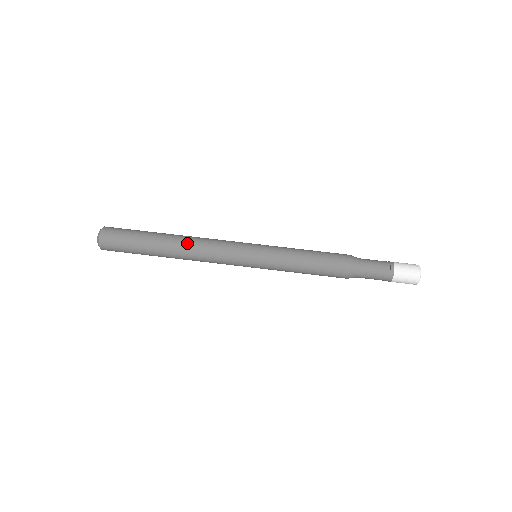
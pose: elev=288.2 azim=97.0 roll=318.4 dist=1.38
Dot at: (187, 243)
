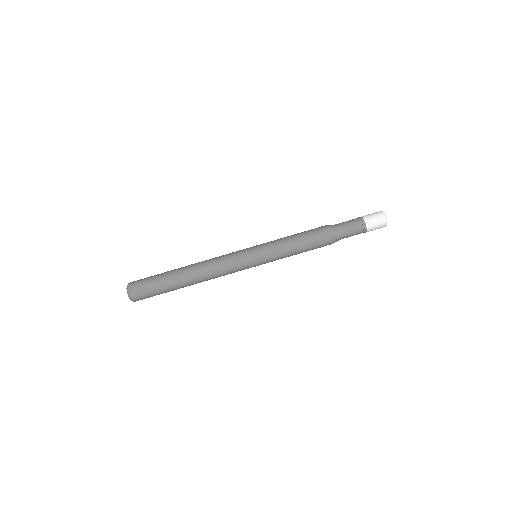
Dot at: (199, 268)
